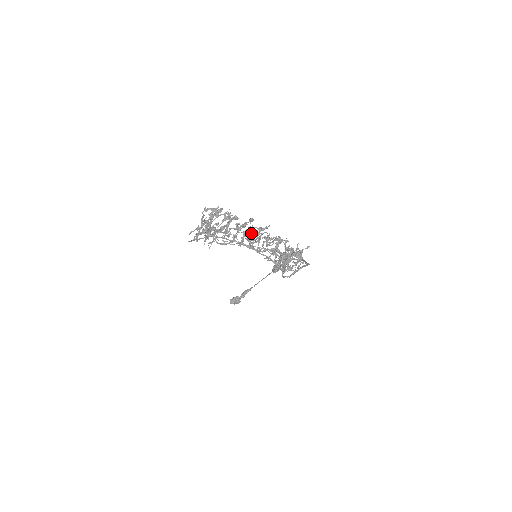
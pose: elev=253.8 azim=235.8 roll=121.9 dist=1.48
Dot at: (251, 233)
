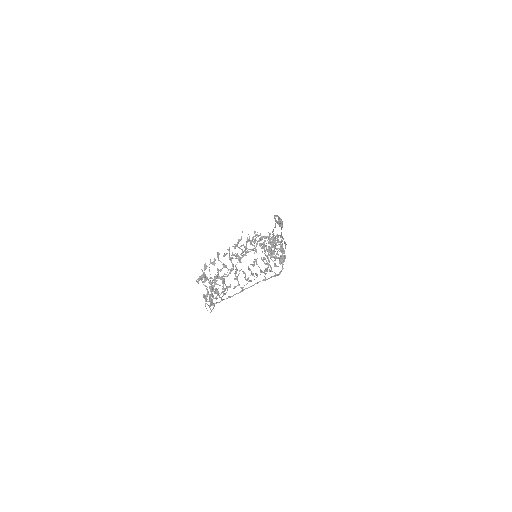
Dot at: occluded
